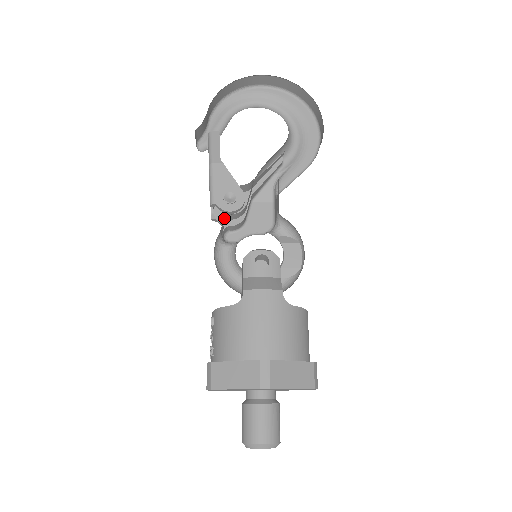
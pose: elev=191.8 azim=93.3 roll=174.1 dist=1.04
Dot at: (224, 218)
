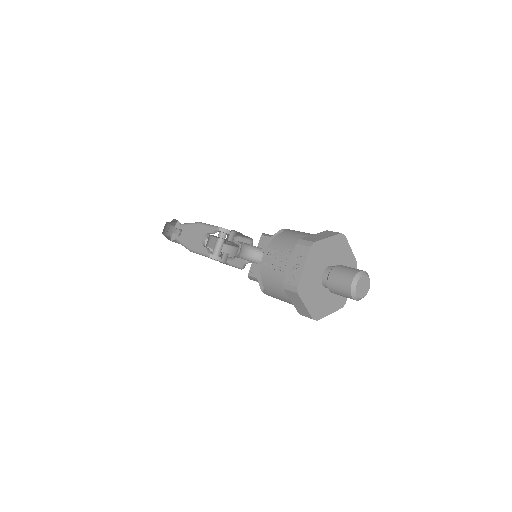
Dot at: (230, 232)
